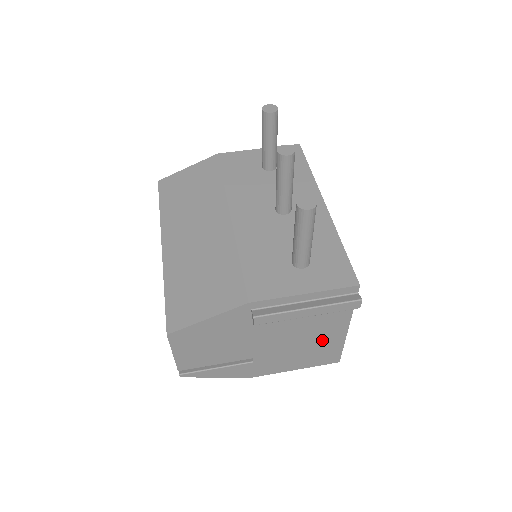
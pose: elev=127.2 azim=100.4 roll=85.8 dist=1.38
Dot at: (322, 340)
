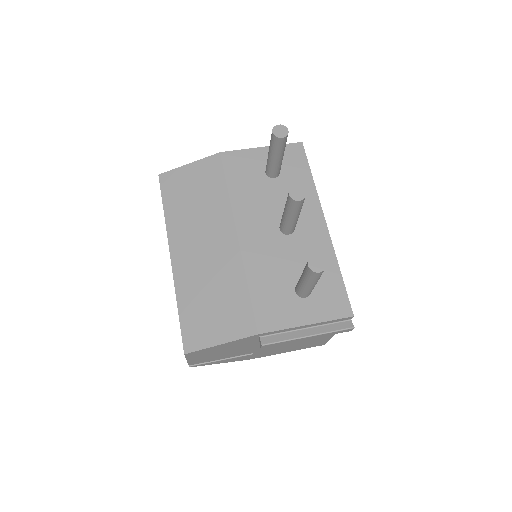
Dot at: (313, 339)
